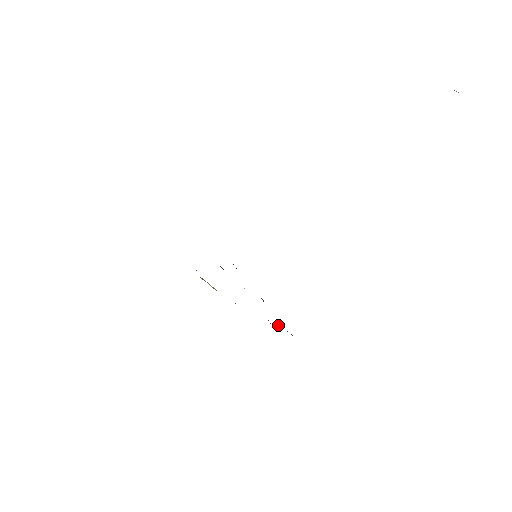
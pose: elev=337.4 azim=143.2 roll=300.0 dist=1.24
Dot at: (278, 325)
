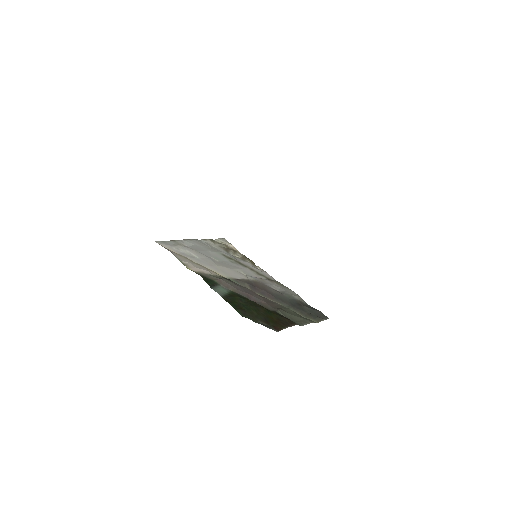
Dot at: (303, 317)
